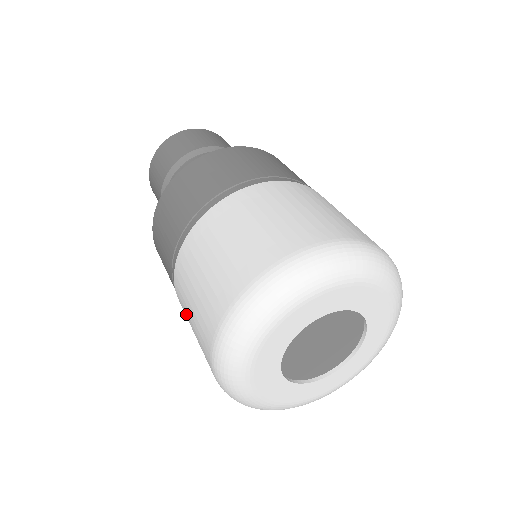
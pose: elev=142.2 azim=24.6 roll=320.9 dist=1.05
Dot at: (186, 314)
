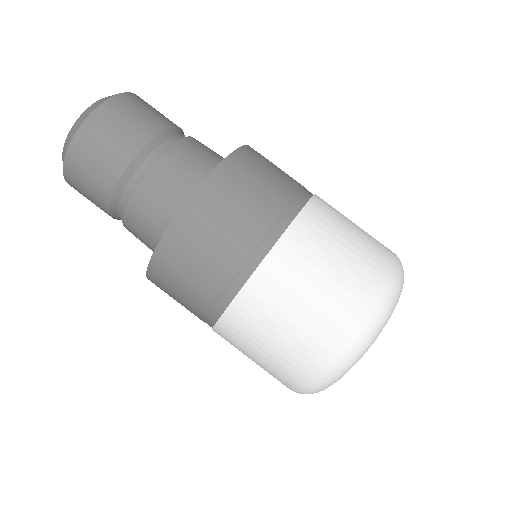
Dot at: (250, 338)
